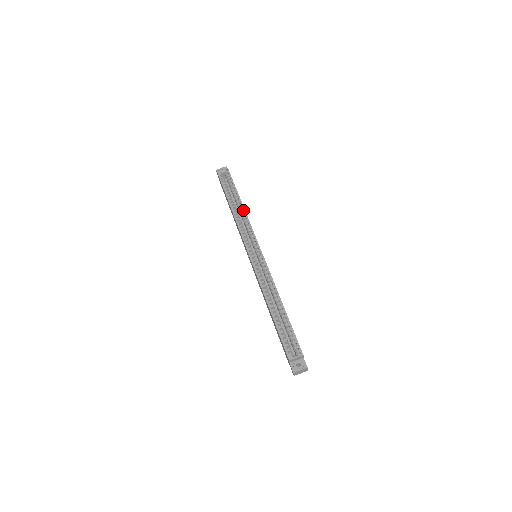
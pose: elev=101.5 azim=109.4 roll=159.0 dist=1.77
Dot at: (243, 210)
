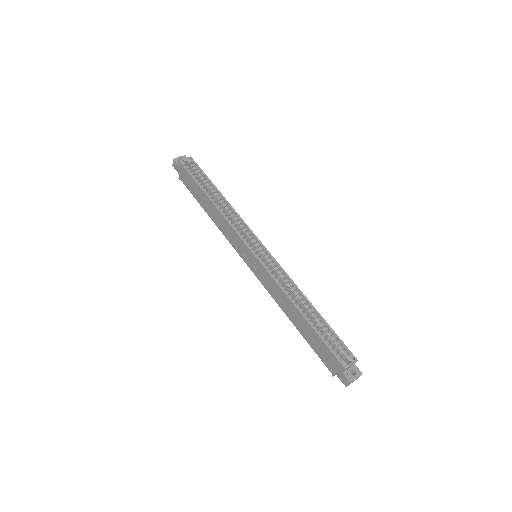
Dot at: (227, 203)
